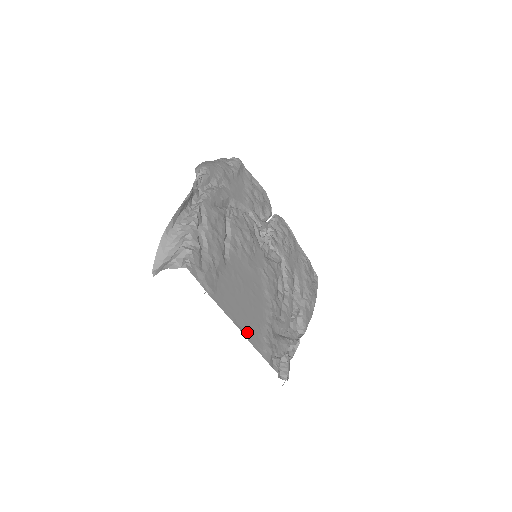
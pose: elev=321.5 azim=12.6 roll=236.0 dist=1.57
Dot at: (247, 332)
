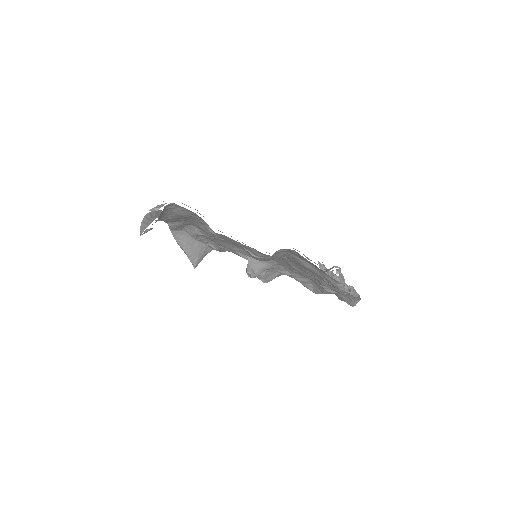
Dot at: occluded
